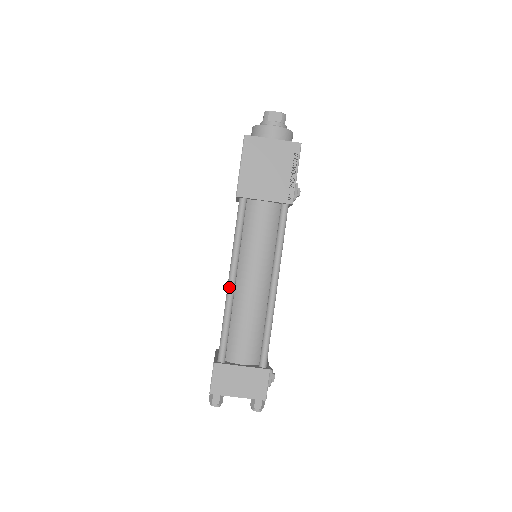
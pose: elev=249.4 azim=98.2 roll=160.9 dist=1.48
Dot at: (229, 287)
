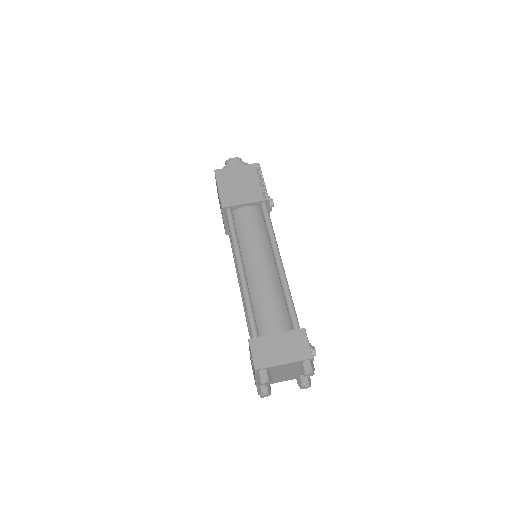
Dot at: (240, 274)
